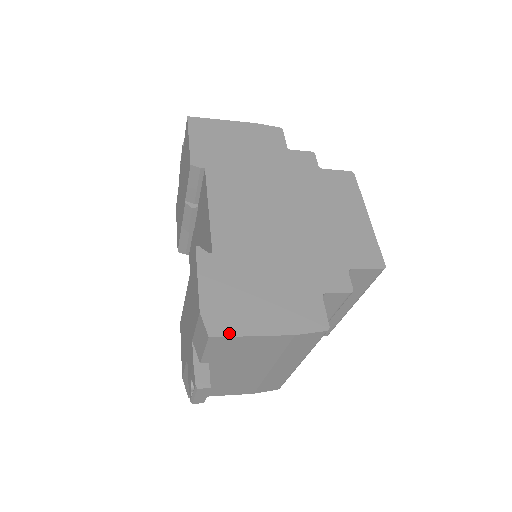
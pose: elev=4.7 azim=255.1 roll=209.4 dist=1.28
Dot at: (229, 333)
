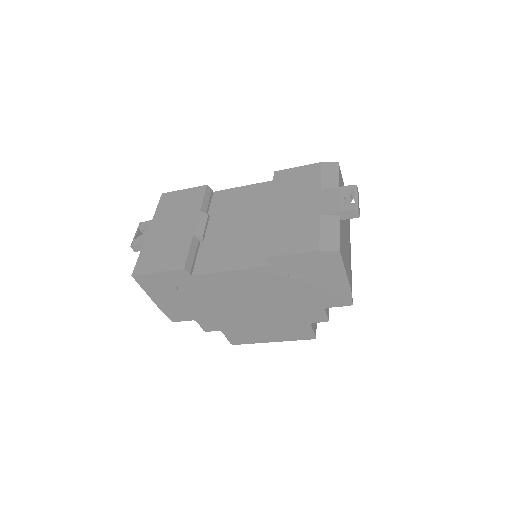
Dot at: occluded
